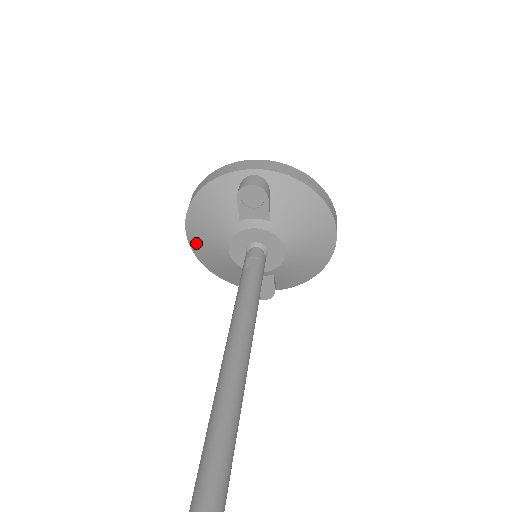
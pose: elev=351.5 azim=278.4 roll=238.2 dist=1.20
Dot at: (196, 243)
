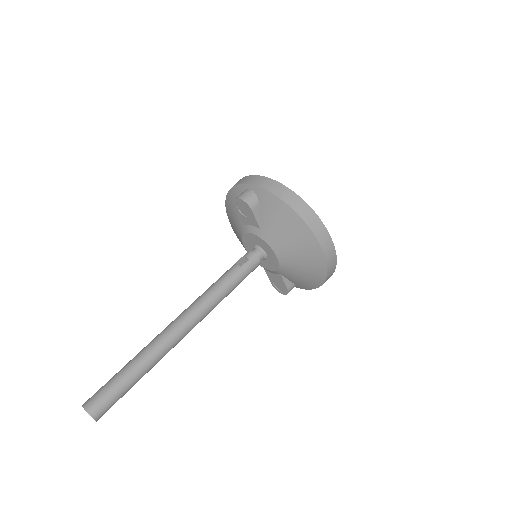
Dot at: occluded
